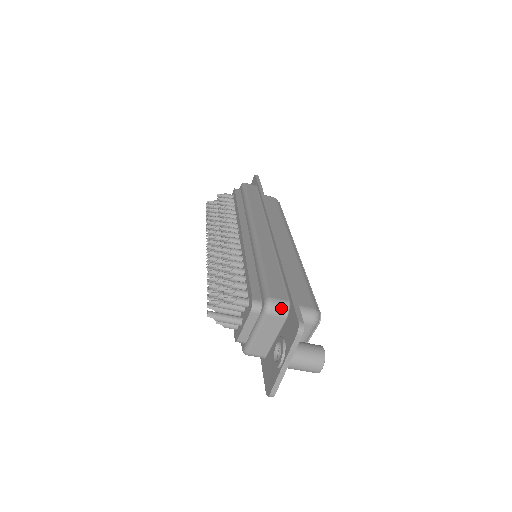
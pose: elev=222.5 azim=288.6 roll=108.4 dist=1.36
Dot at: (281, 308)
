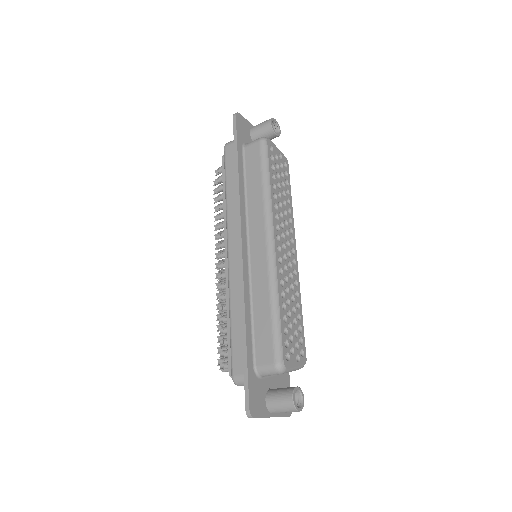
Dot at: (243, 383)
